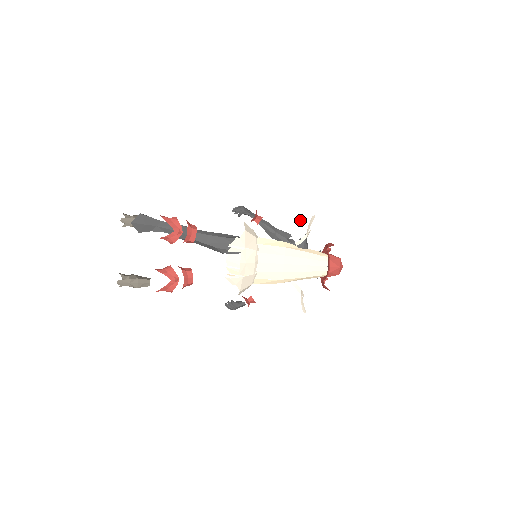
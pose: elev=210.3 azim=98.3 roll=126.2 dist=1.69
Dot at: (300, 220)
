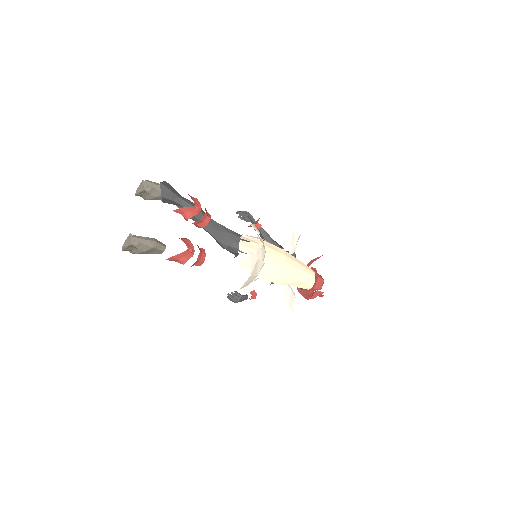
Dot at: (292, 233)
